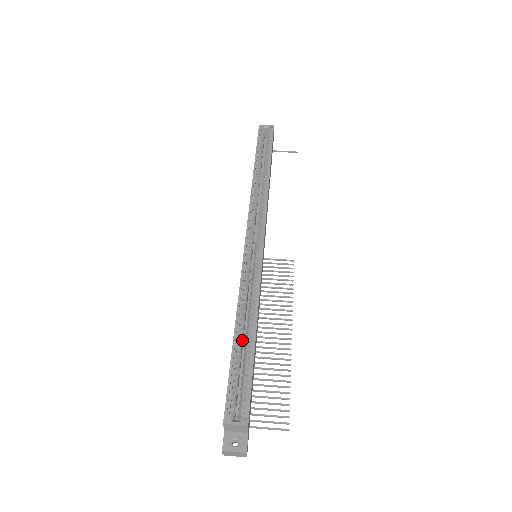
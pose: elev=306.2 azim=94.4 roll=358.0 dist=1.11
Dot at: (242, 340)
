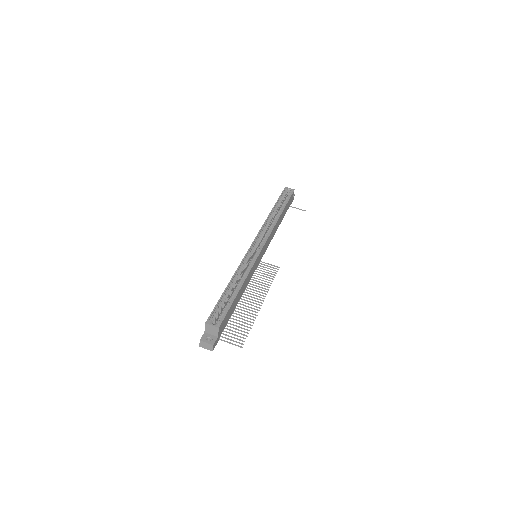
Dot at: (231, 291)
